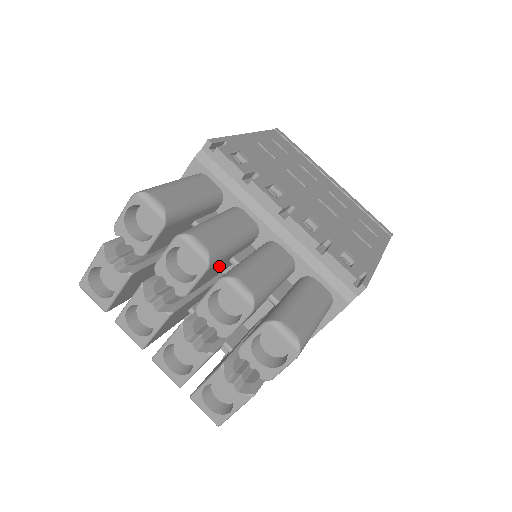
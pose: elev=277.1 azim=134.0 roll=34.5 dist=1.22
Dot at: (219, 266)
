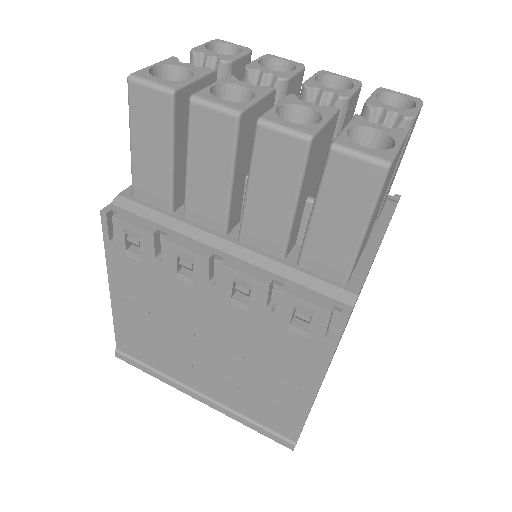
Dot at: occluded
